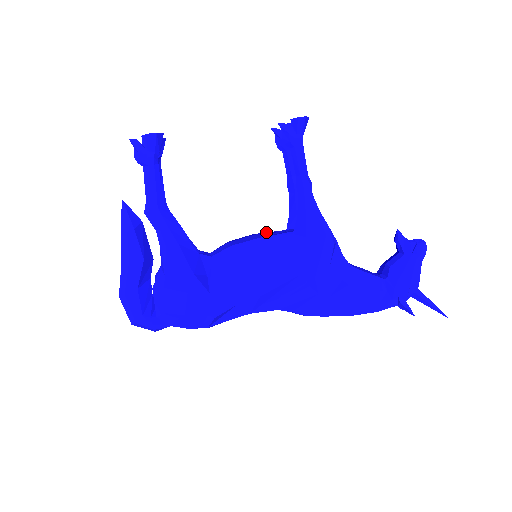
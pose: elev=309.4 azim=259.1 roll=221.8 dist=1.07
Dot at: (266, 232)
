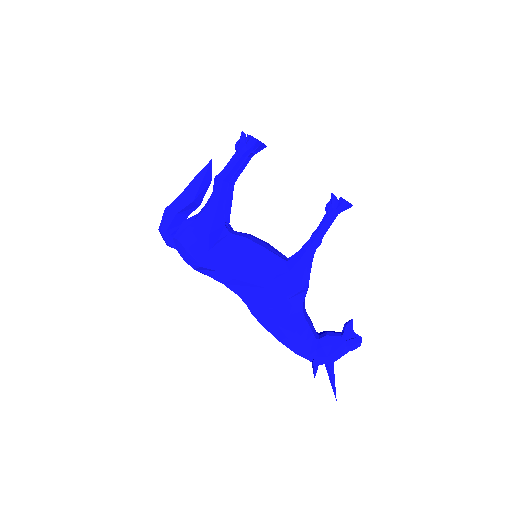
Dot at: occluded
